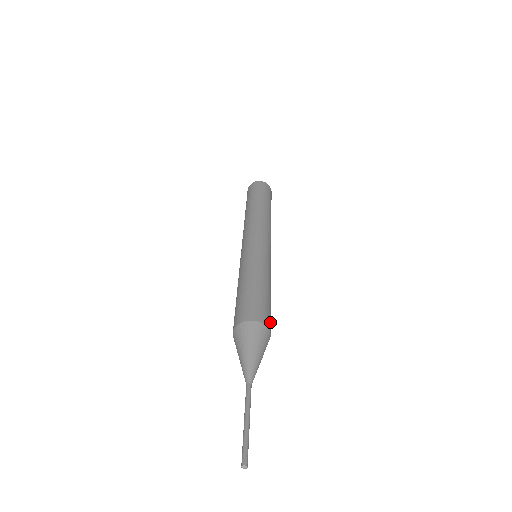
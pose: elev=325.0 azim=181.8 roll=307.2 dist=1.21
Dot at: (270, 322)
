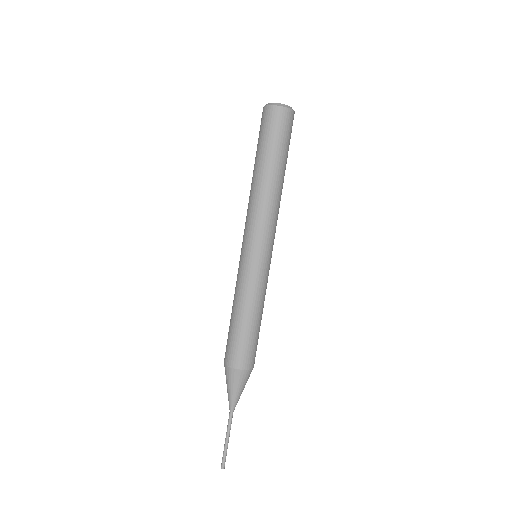
Dot at: occluded
